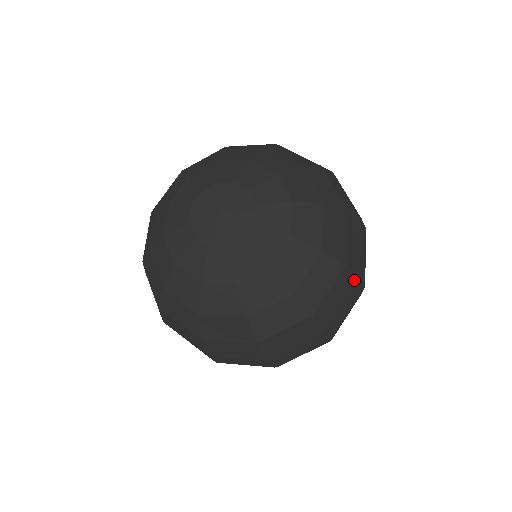
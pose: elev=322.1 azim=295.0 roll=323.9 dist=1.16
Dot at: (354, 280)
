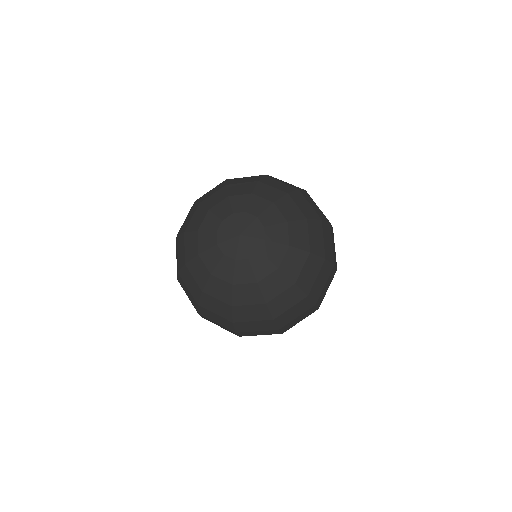
Dot at: (331, 267)
